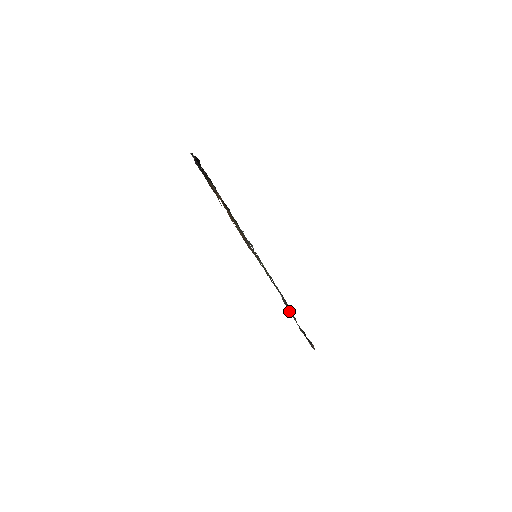
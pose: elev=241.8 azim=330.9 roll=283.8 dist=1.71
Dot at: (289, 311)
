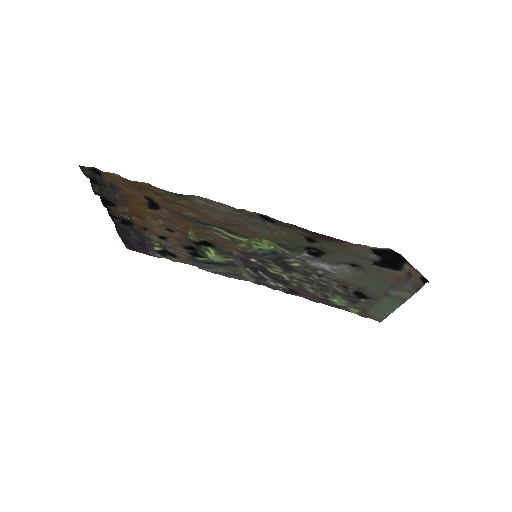
Dot at: (338, 260)
